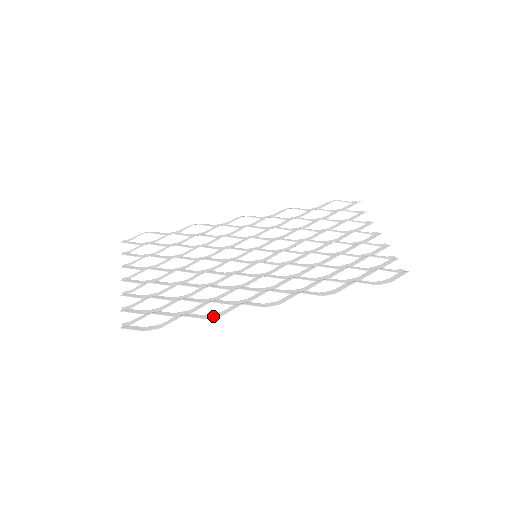
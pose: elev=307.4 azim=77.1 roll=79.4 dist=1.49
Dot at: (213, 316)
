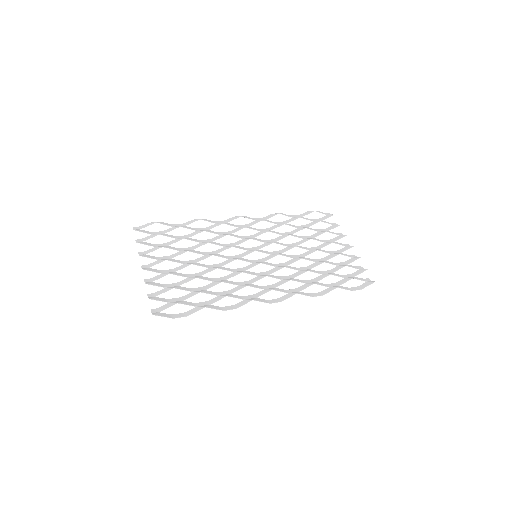
Dot at: (229, 308)
